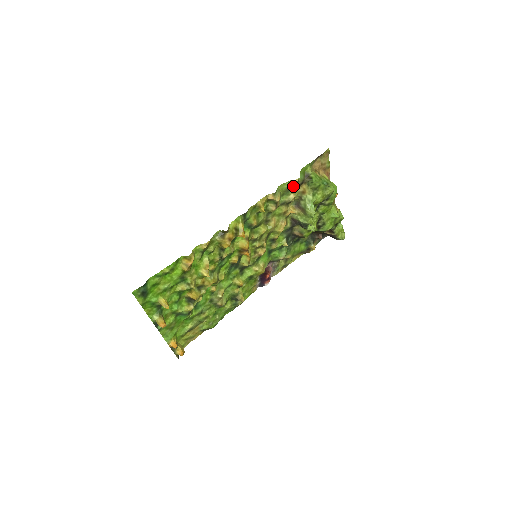
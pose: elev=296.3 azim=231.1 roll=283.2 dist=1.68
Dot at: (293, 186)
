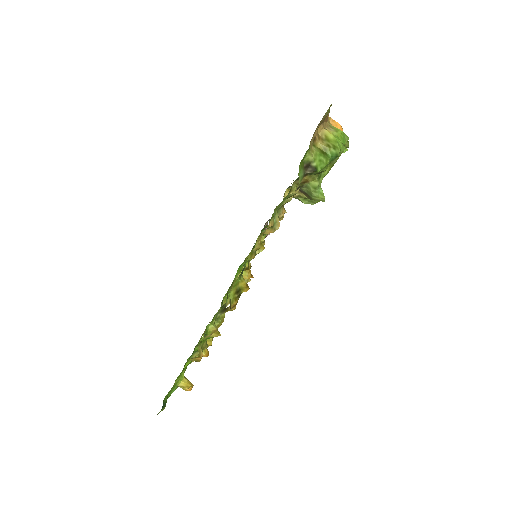
Dot at: occluded
